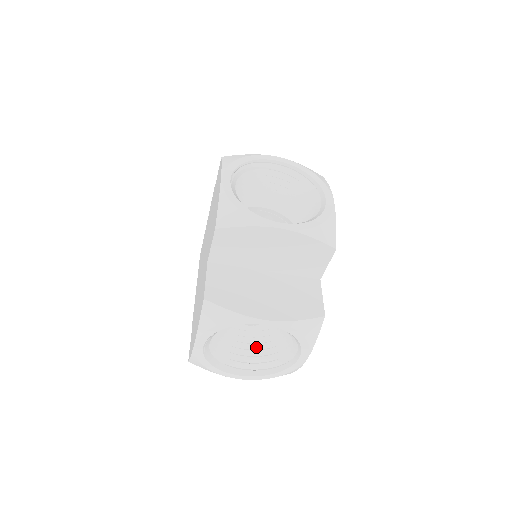
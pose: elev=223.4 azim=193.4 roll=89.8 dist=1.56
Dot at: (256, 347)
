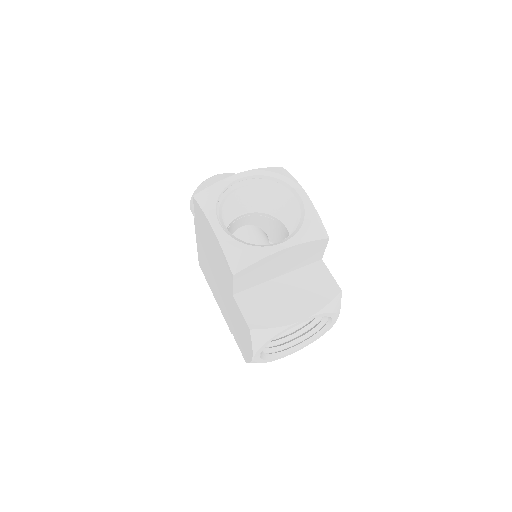
Dot at: occluded
